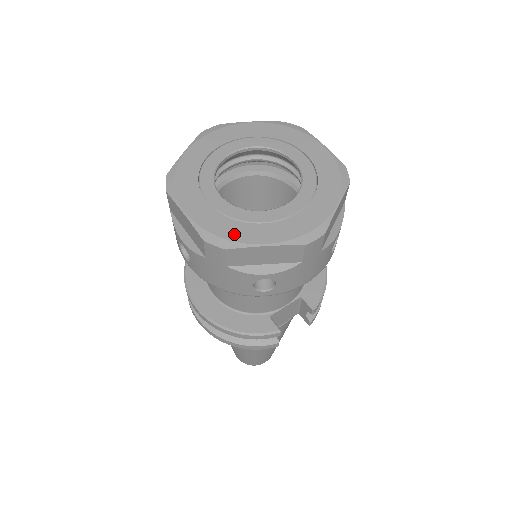
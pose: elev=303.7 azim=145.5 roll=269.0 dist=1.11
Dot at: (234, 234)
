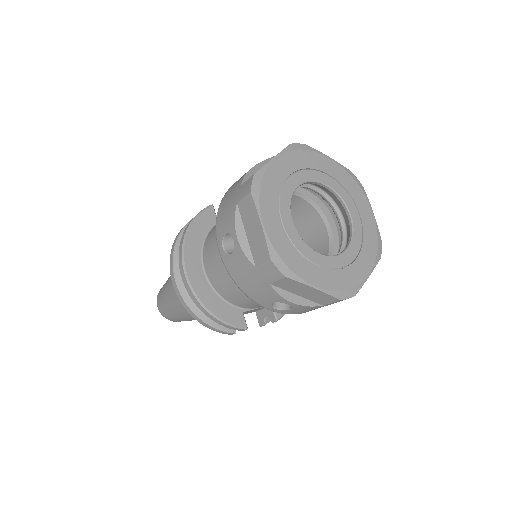
Dot at: (295, 266)
